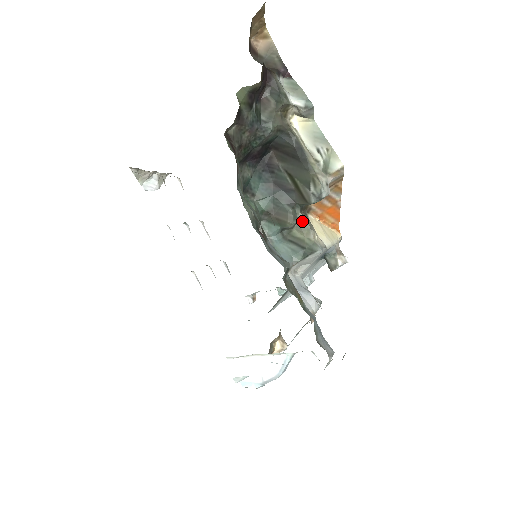
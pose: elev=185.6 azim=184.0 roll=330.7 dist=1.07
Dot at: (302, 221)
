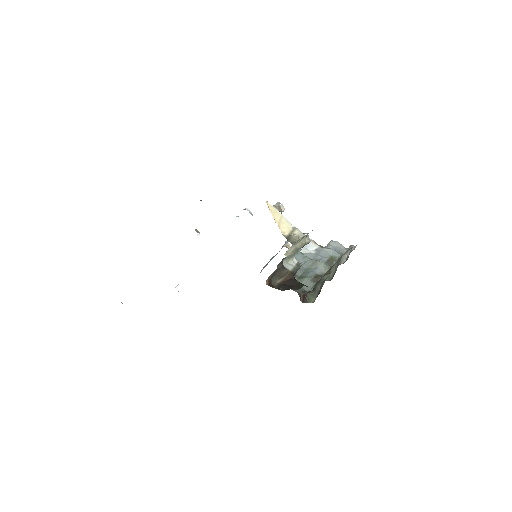
Dot at: occluded
